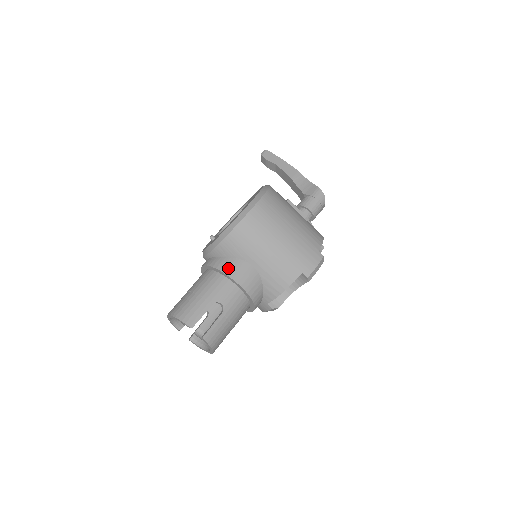
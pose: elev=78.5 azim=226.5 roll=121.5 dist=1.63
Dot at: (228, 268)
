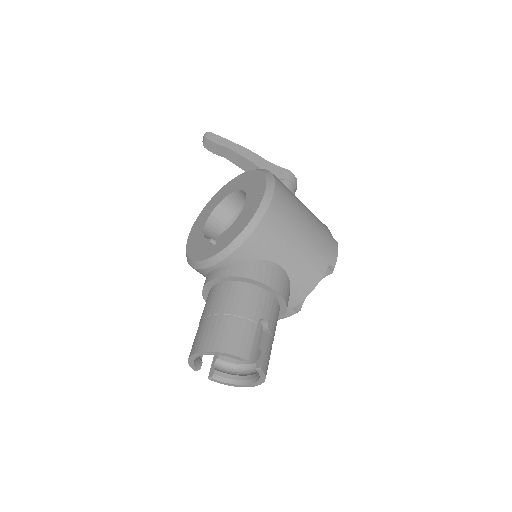
Dot at: (259, 274)
